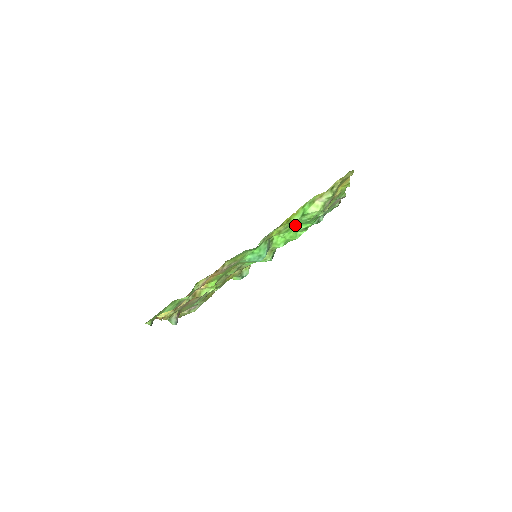
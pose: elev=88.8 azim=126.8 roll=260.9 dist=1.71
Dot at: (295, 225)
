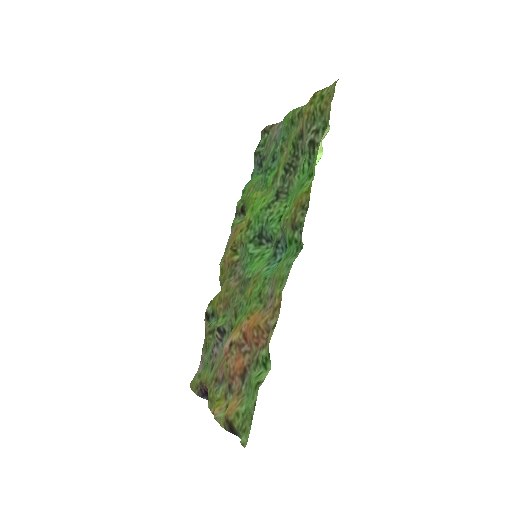
Dot at: (295, 190)
